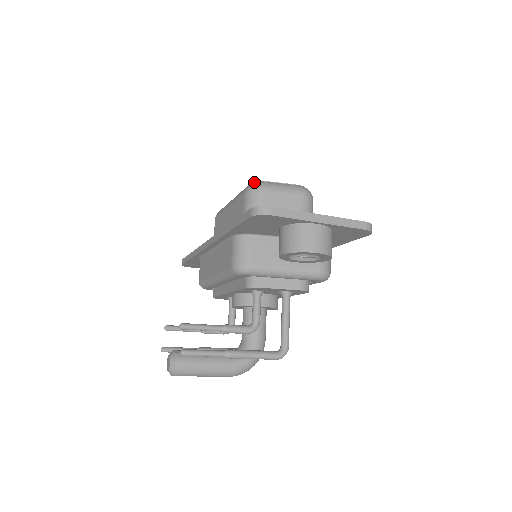
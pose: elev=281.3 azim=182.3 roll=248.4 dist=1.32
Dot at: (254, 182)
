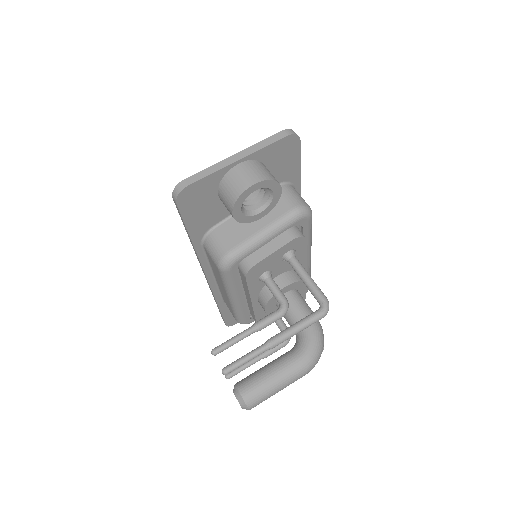
Dot at: occluded
